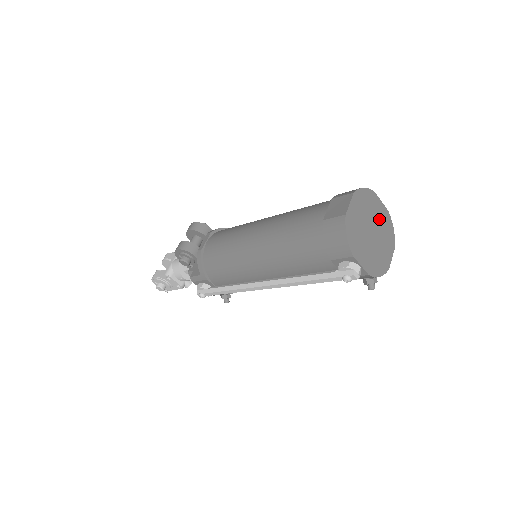
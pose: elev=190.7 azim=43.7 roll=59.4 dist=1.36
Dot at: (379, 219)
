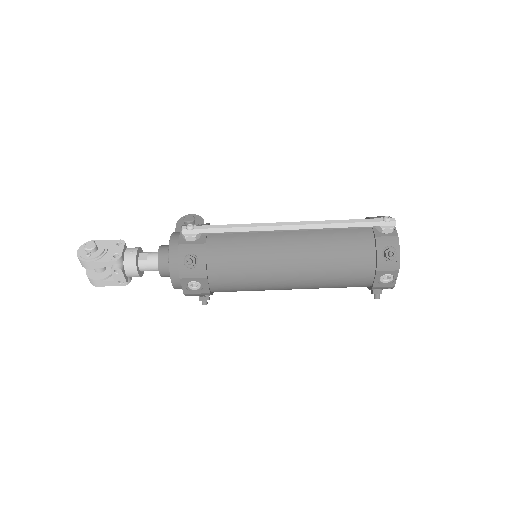
Dot at: occluded
